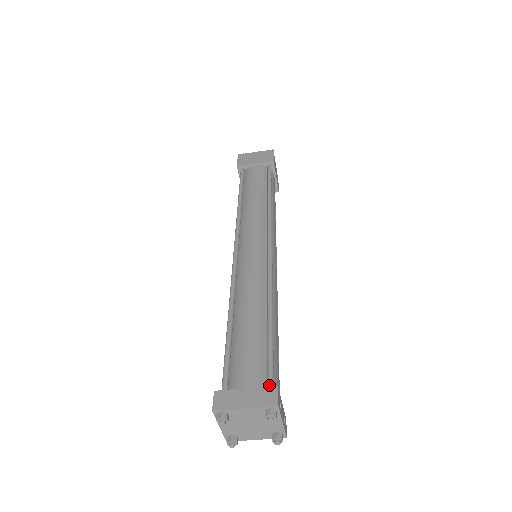
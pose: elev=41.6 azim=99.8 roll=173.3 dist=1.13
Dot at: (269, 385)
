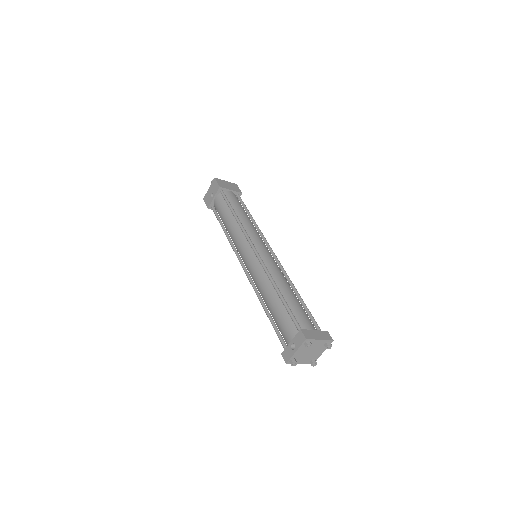
Dot at: occluded
